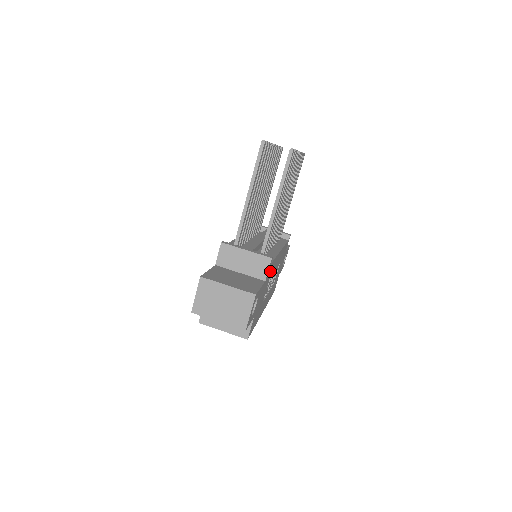
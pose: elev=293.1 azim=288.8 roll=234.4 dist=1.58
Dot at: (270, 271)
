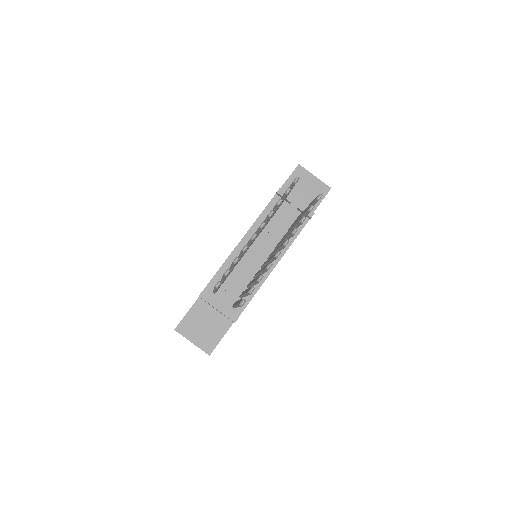
Dot at: occluded
